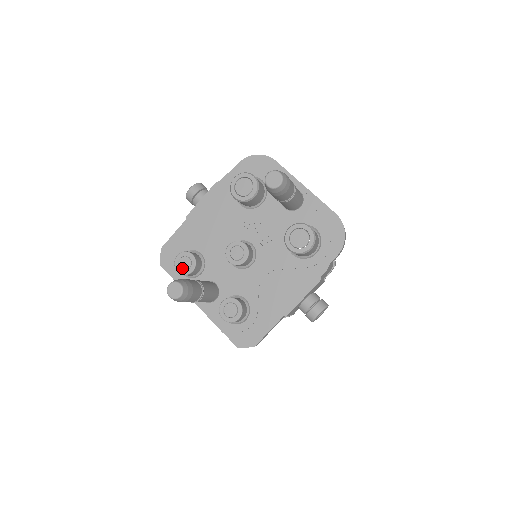
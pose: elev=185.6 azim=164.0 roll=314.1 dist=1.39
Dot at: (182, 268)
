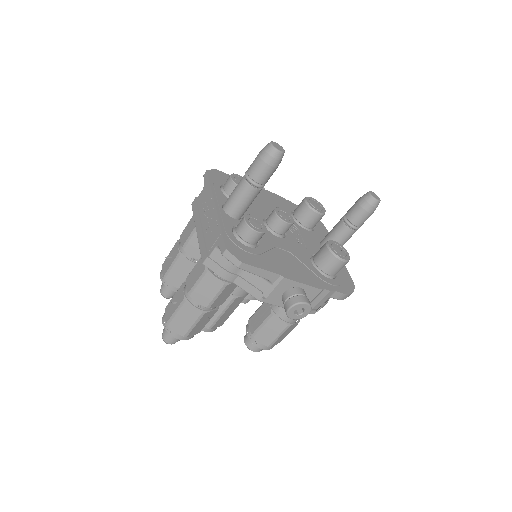
Dot at: (237, 179)
